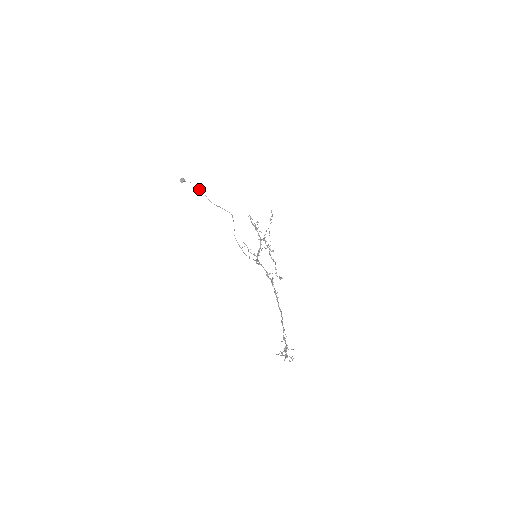
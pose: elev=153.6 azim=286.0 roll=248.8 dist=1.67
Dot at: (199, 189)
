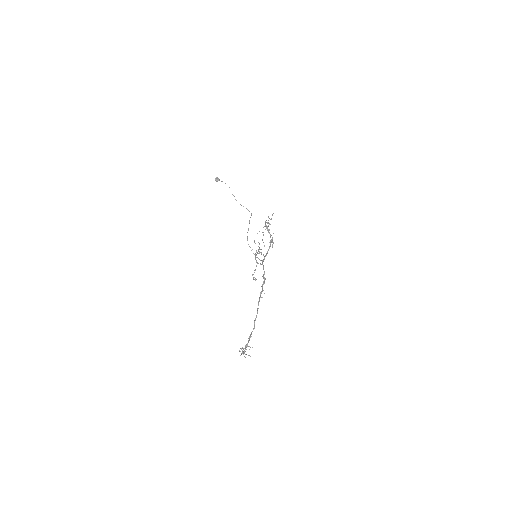
Dot at: occluded
